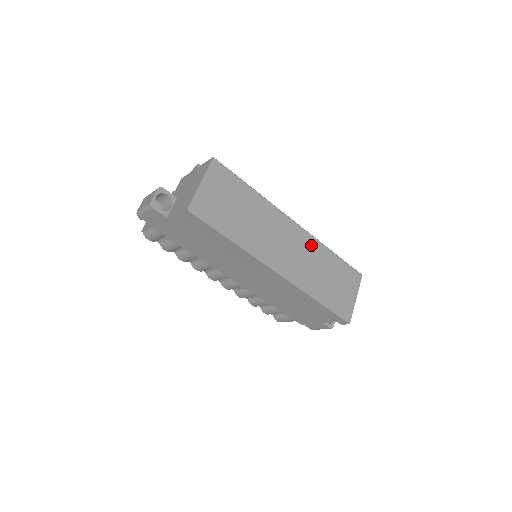
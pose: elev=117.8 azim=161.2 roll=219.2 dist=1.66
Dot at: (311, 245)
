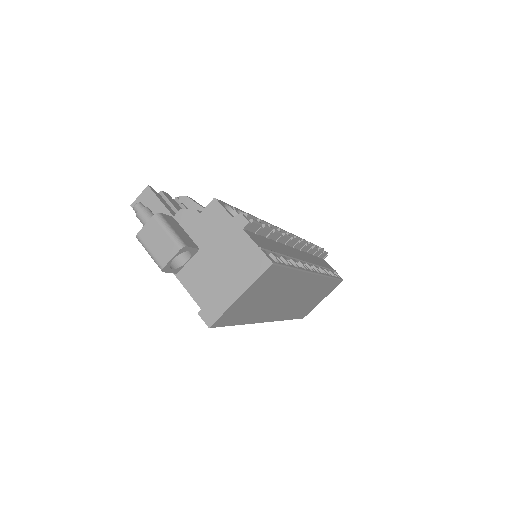
Dot at: (317, 284)
